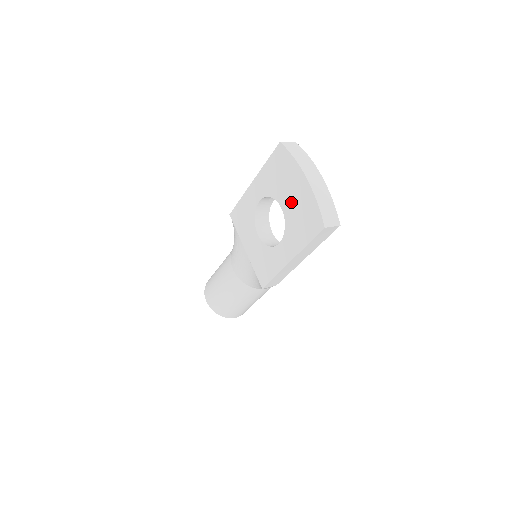
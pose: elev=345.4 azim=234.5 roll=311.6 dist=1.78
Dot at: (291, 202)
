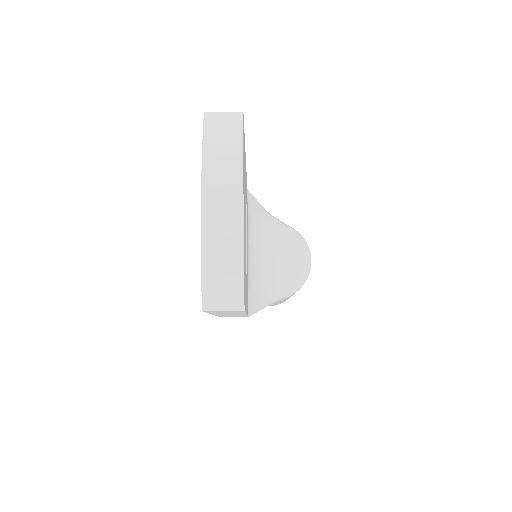
Dot at: occluded
